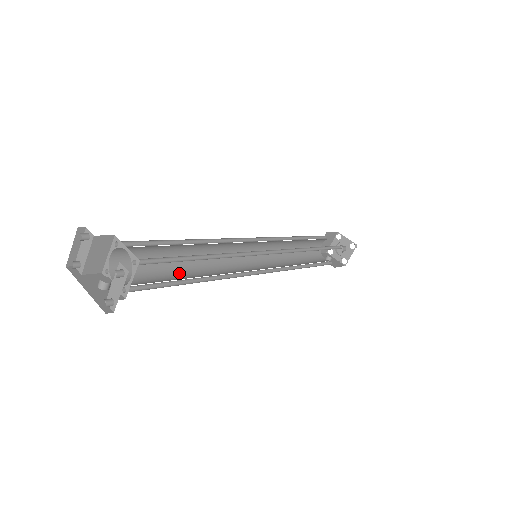
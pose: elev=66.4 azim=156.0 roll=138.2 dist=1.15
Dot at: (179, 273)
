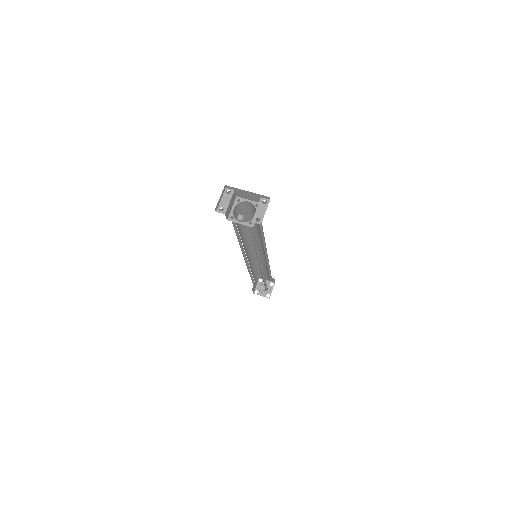
Dot at: occluded
